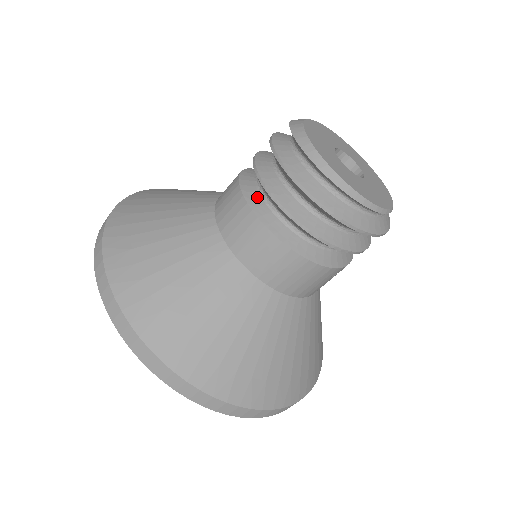
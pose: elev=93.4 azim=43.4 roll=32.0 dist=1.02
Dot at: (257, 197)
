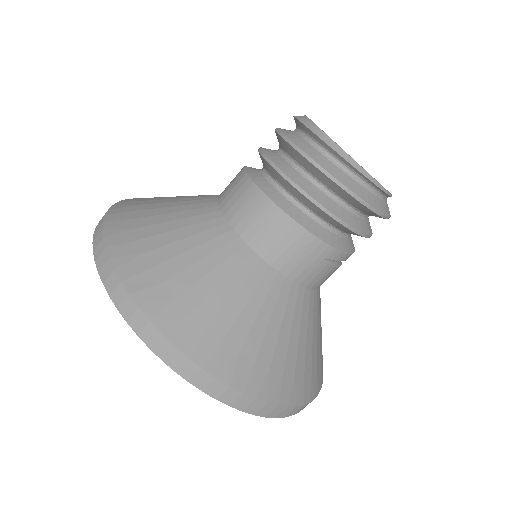
Dot at: (257, 173)
